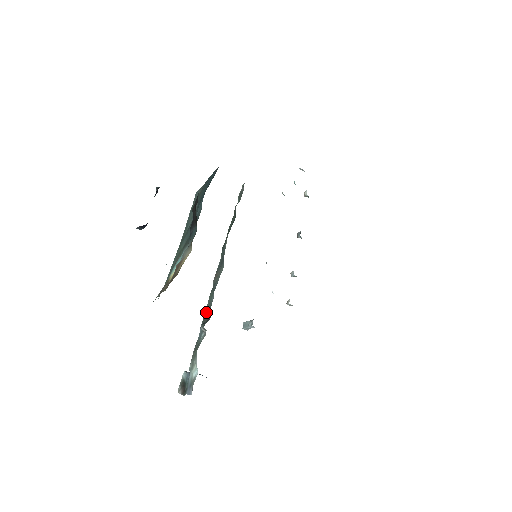
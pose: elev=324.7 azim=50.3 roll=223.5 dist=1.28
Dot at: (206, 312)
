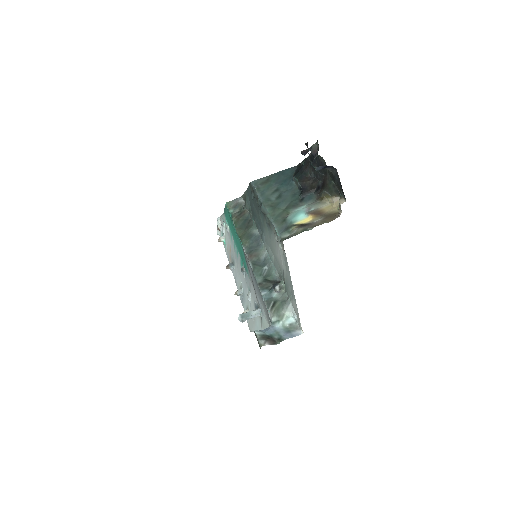
Dot at: (262, 280)
